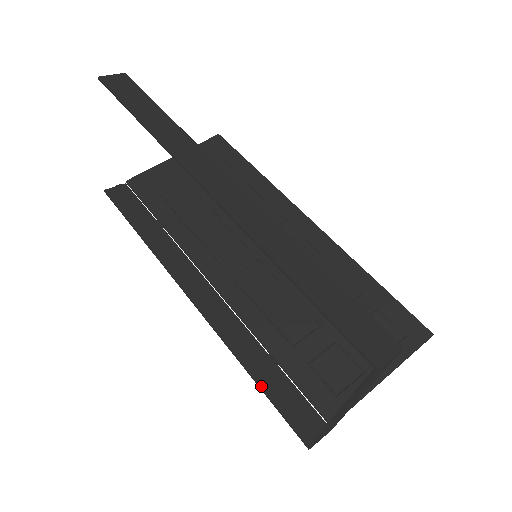
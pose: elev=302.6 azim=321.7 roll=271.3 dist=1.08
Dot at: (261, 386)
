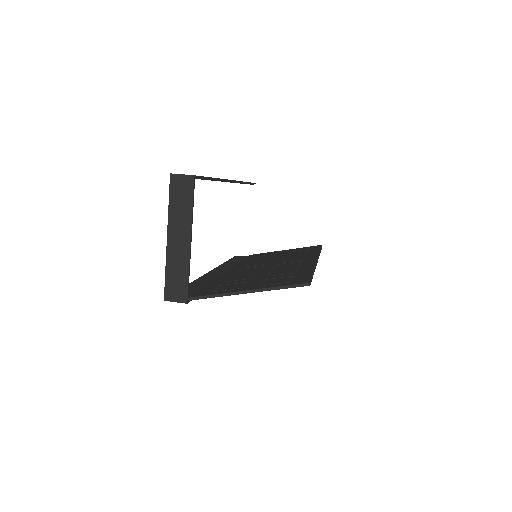
Dot at: occluded
